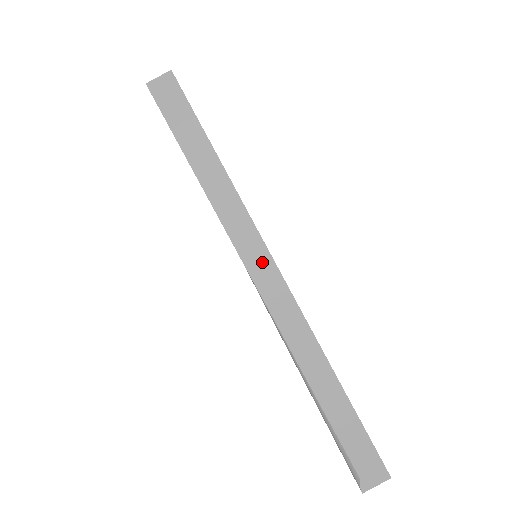
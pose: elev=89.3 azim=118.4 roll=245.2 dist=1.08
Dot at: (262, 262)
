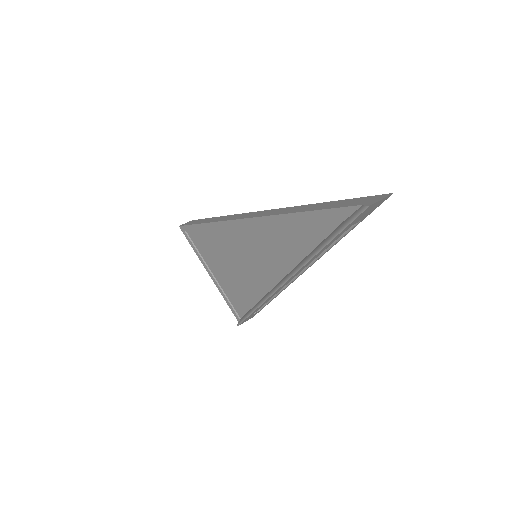
Dot at: (245, 215)
